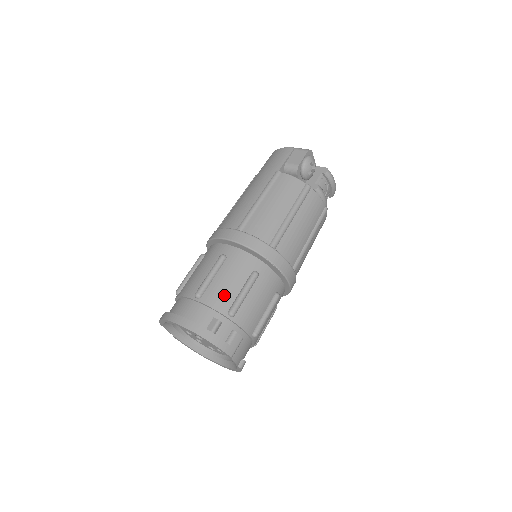
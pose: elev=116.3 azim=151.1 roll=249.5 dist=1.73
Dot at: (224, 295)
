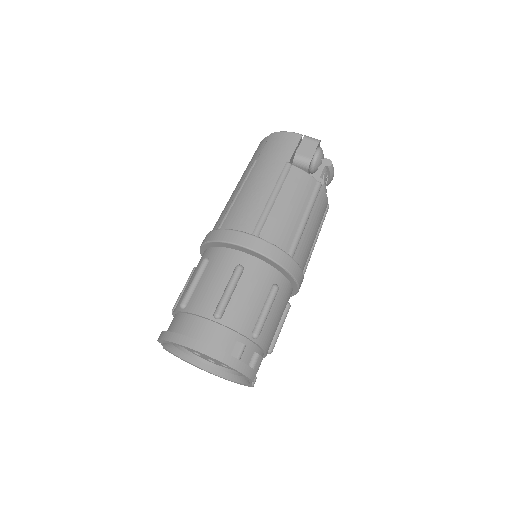
Dot at: (247, 315)
